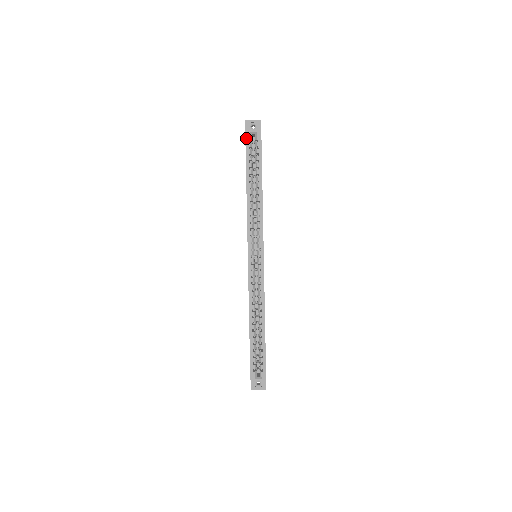
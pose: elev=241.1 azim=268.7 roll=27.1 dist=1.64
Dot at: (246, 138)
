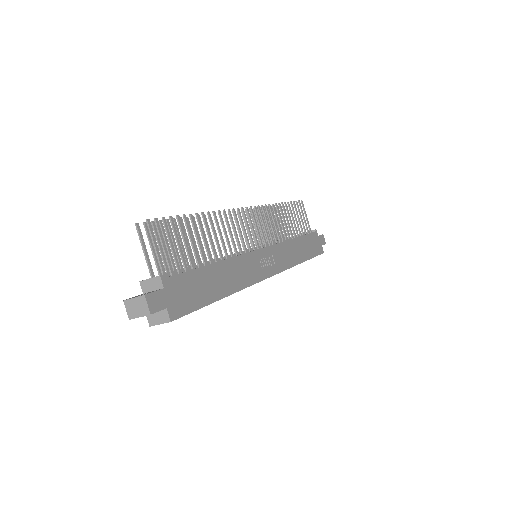
Dot at: occluded
